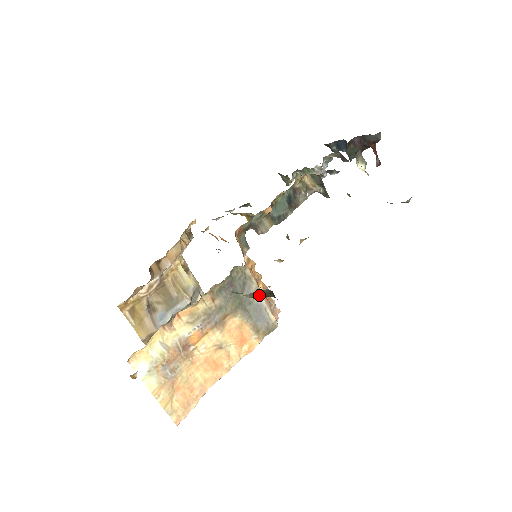
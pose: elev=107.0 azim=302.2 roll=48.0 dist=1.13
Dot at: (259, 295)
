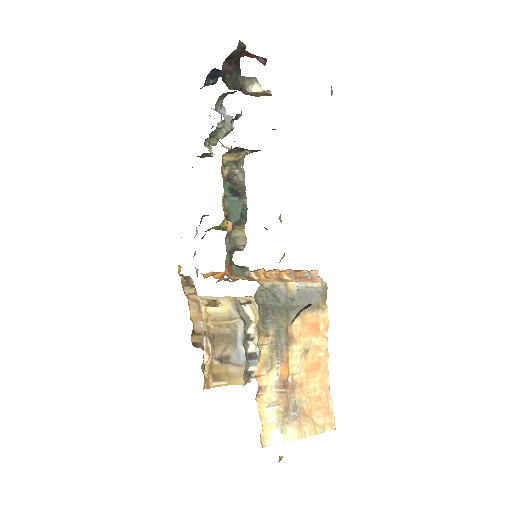
Dot at: (300, 312)
